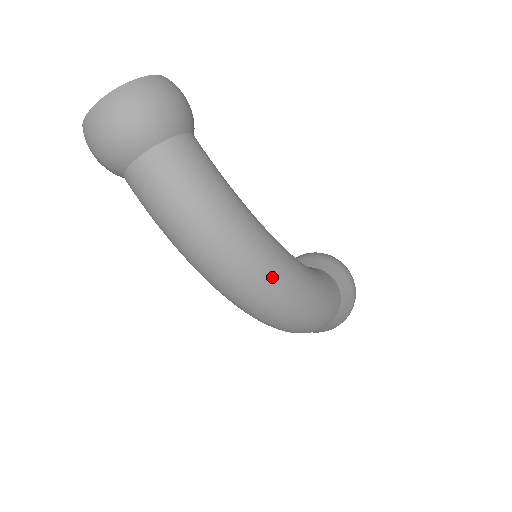
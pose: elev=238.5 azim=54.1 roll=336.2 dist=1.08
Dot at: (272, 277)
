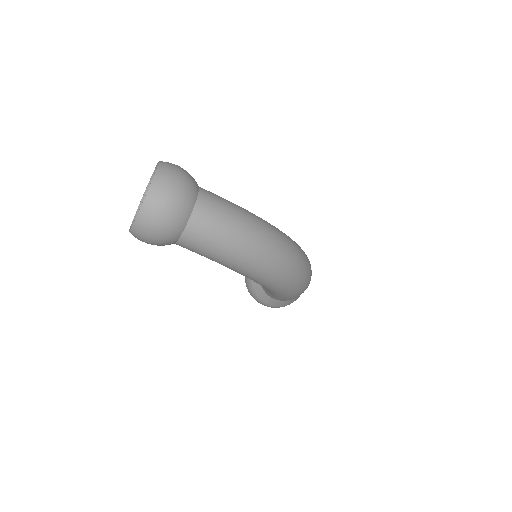
Dot at: (292, 246)
